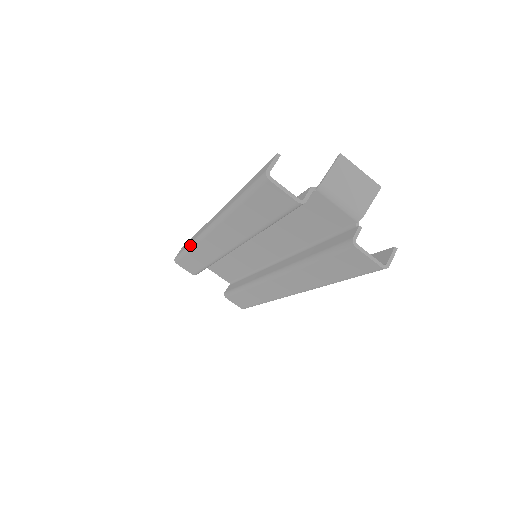
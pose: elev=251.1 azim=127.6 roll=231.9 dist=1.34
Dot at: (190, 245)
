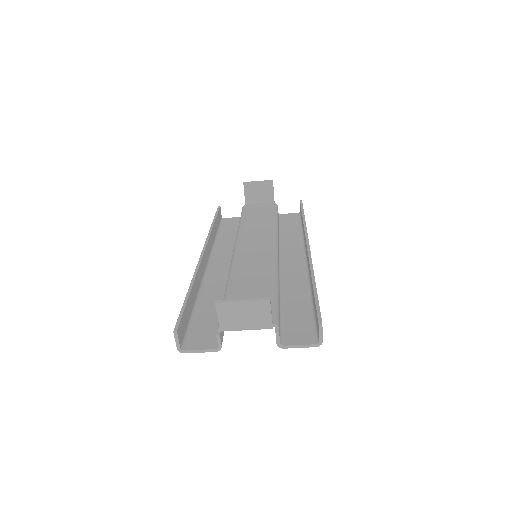
Dot at: occluded
